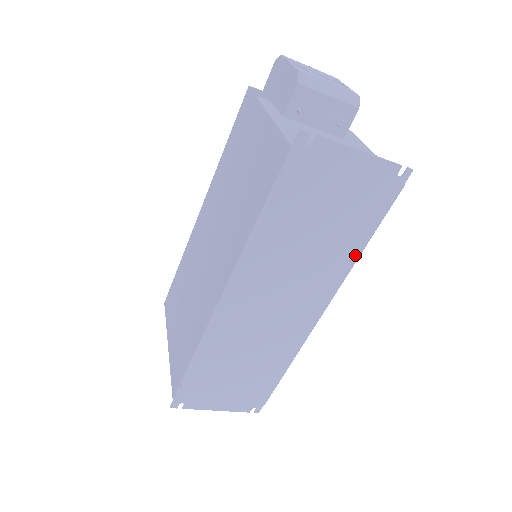
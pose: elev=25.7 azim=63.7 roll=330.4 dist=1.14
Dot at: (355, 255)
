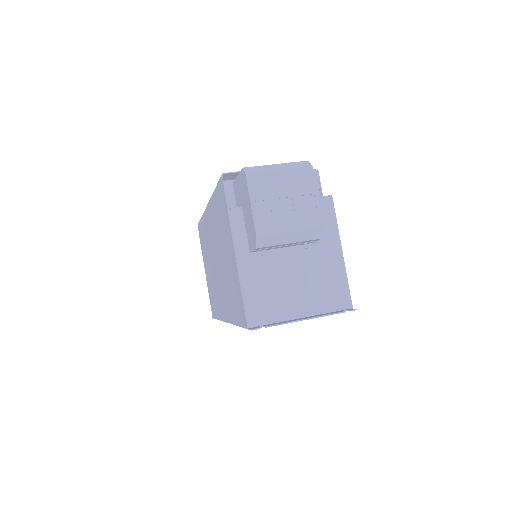
Dot at: occluded
